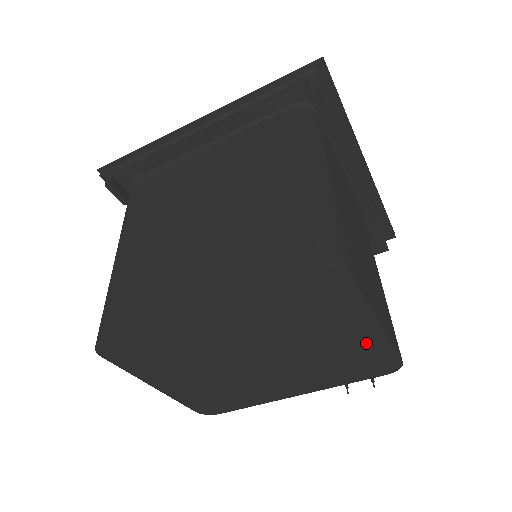
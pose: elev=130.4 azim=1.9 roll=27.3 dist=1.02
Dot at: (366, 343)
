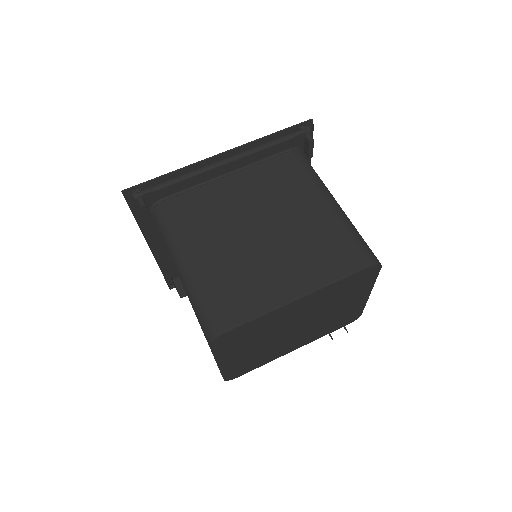
Dot at: (356, 305)
